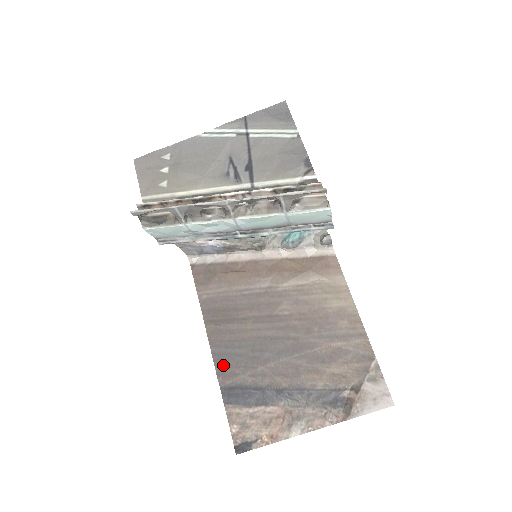
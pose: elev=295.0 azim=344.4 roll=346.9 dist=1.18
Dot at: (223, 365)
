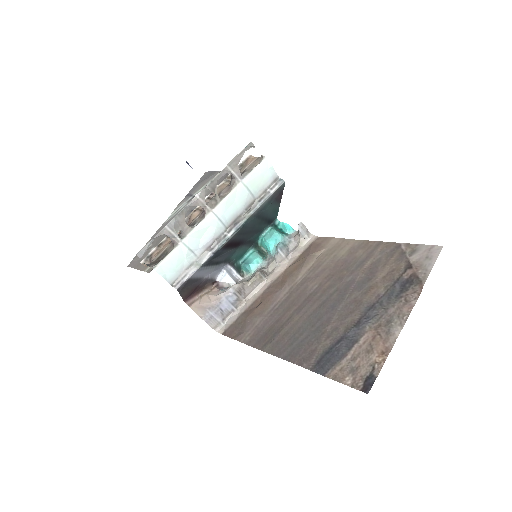
Dot at: (299, 356)
